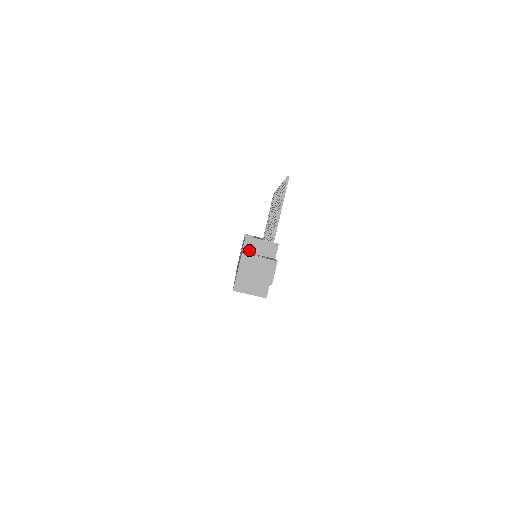
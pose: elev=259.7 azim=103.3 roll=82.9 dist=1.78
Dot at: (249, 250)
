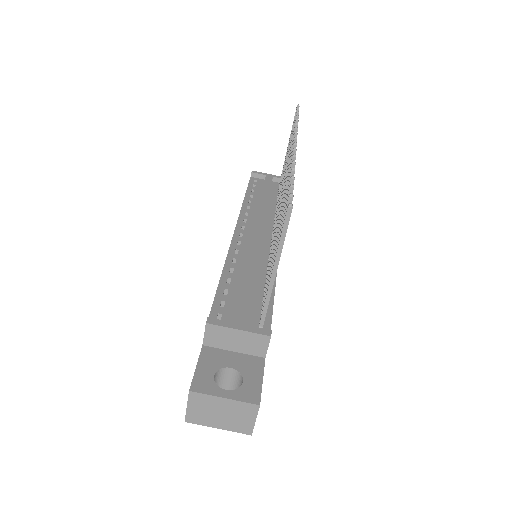
Dot at: (215, 344)
